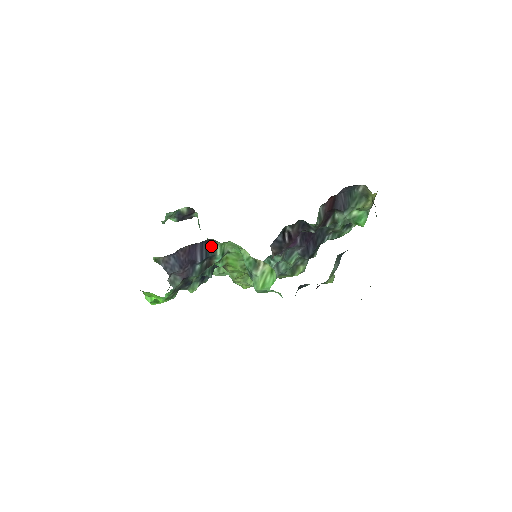
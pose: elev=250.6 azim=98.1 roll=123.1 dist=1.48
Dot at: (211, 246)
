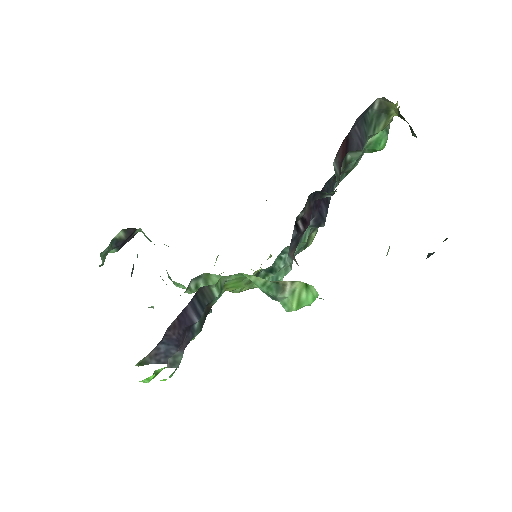
Dot at: (203, 294)
